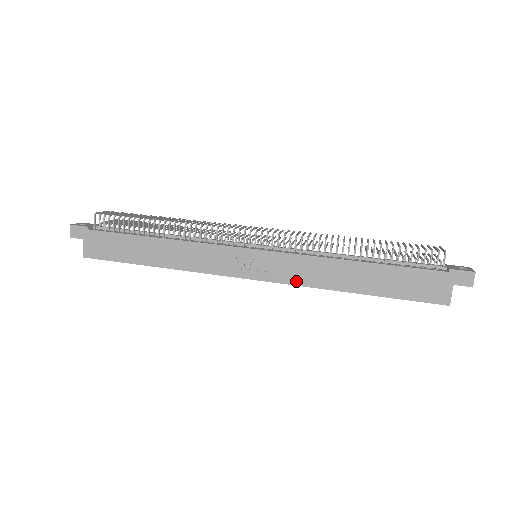
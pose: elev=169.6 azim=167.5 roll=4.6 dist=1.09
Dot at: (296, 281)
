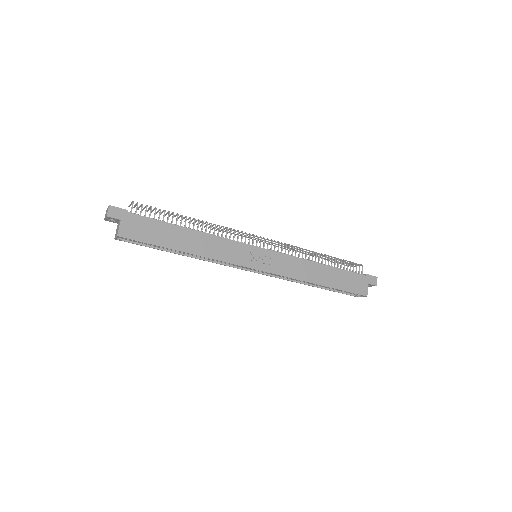
Dot at: (287, 274)
